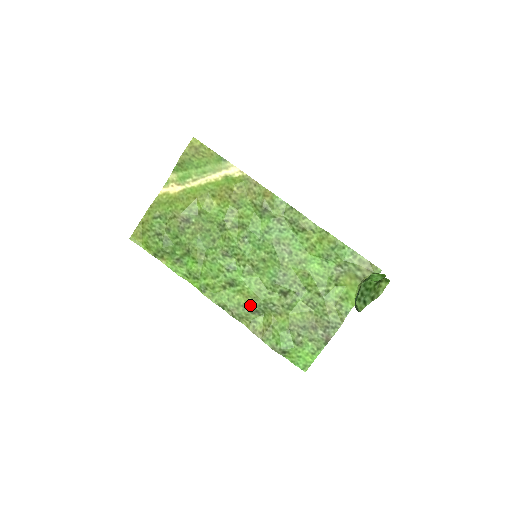
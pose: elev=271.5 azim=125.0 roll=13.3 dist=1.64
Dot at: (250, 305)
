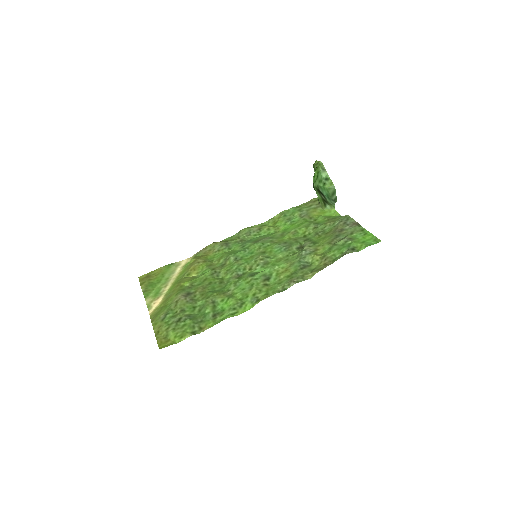
Dot at: (295, 269)
